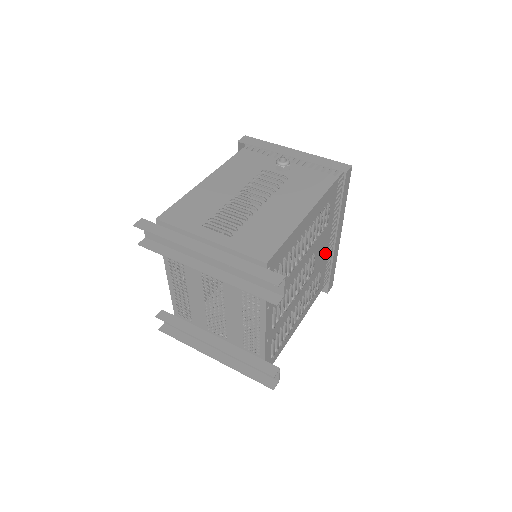
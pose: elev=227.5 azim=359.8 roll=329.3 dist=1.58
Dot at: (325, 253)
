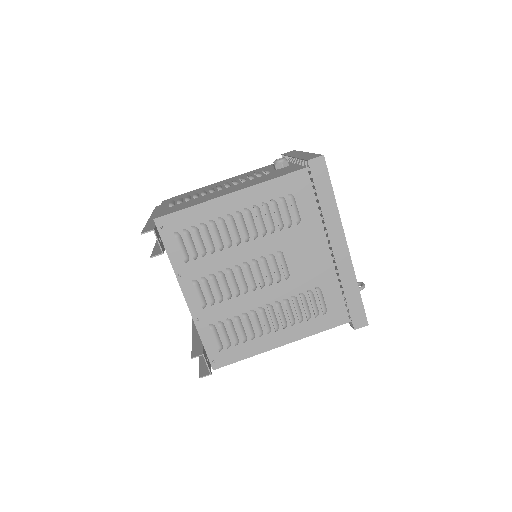
Dot at: (325, 266)
